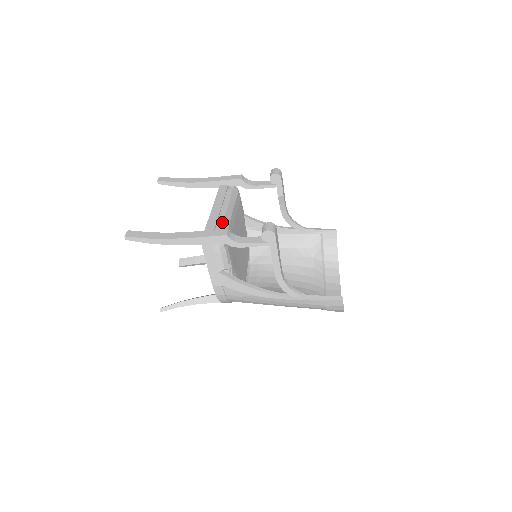
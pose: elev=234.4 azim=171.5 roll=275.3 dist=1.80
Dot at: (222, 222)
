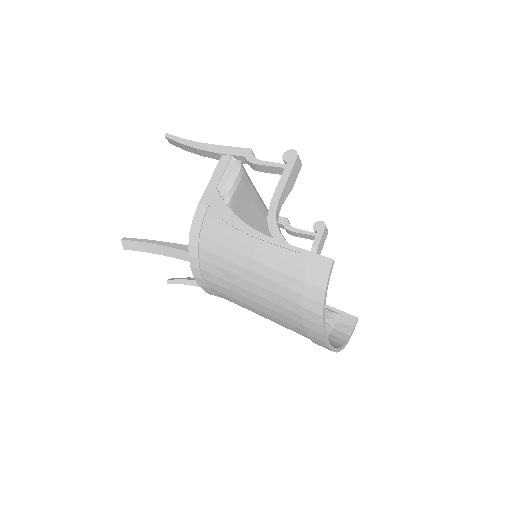
Dot at: occluded
